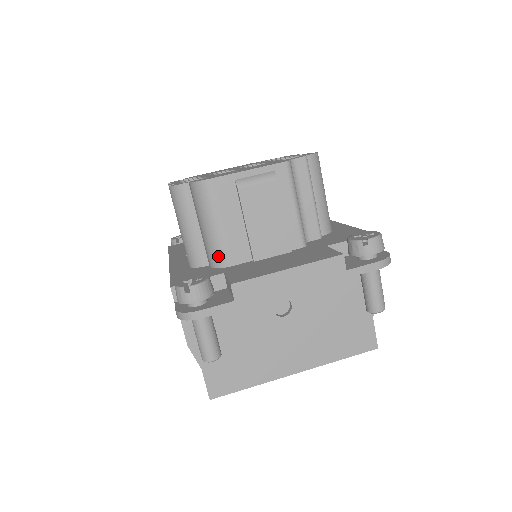
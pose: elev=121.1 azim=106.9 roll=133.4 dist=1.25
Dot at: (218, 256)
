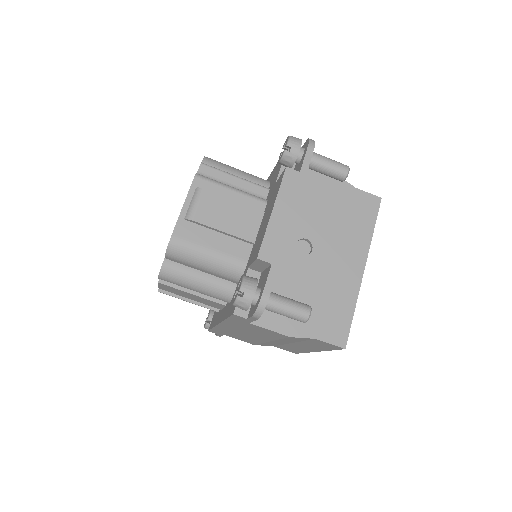
Dot at: (233, 268)
